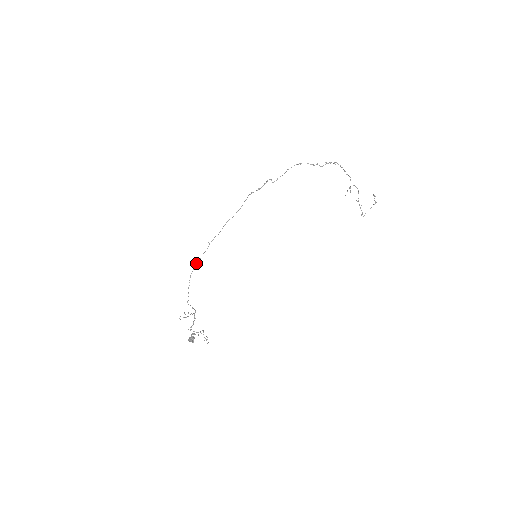
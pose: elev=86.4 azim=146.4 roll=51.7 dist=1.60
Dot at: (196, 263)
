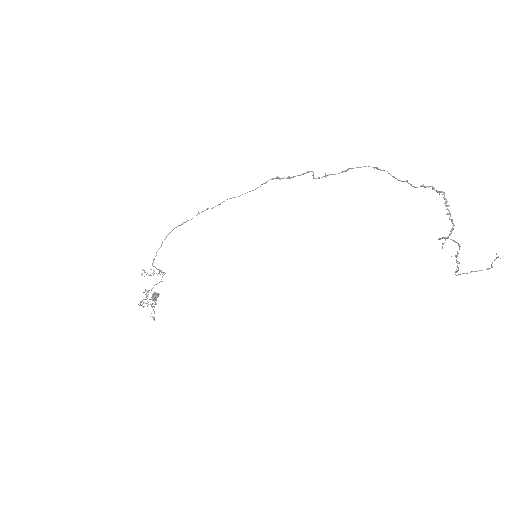
Dot at: (176, 227)
